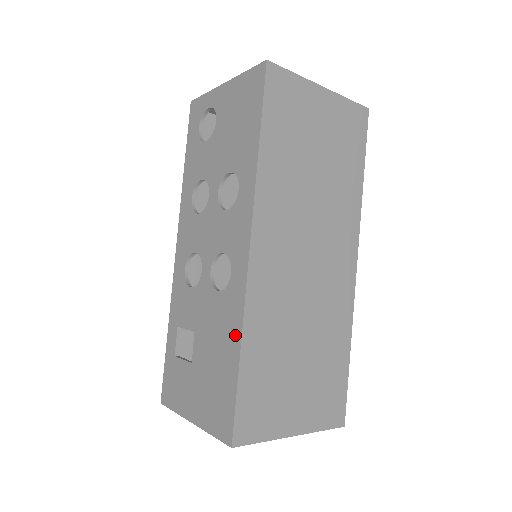
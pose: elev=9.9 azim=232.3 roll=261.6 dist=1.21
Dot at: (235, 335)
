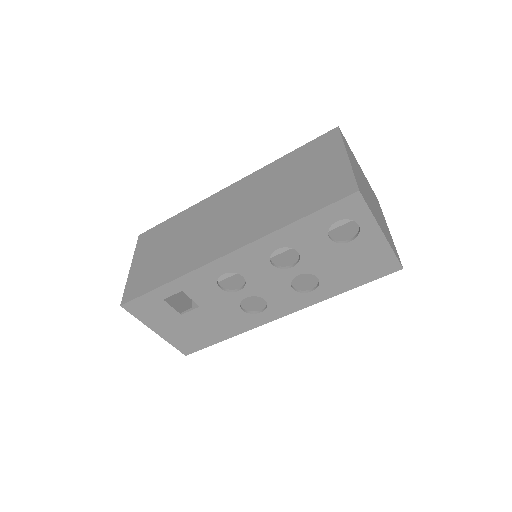
Dot at: (234, 332)
